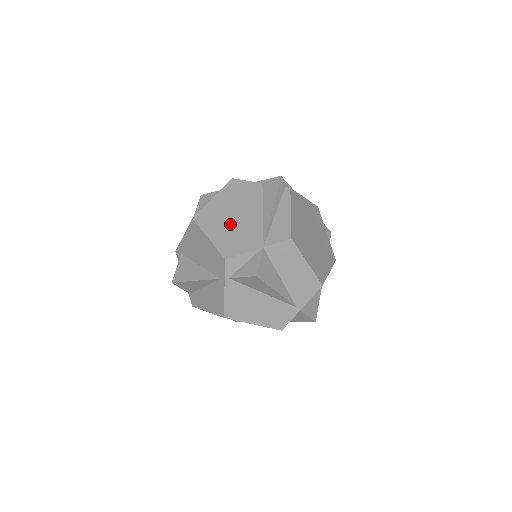
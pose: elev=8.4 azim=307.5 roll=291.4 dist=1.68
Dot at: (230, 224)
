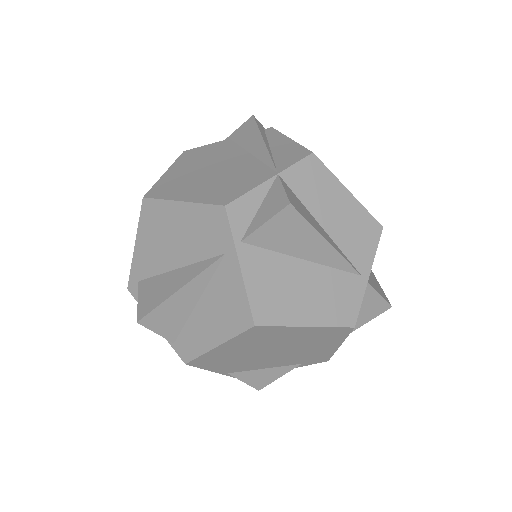
Dot at: (208, 178)
